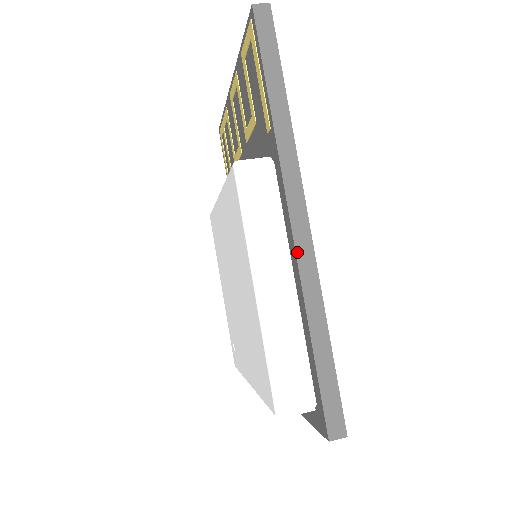
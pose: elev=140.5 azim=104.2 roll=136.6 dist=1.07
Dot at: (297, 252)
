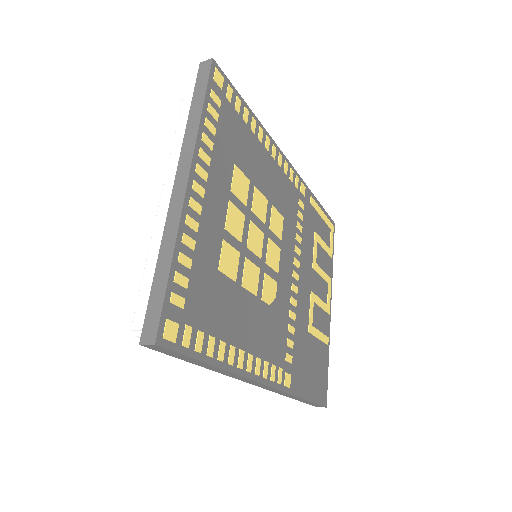
Dot at: occluded
